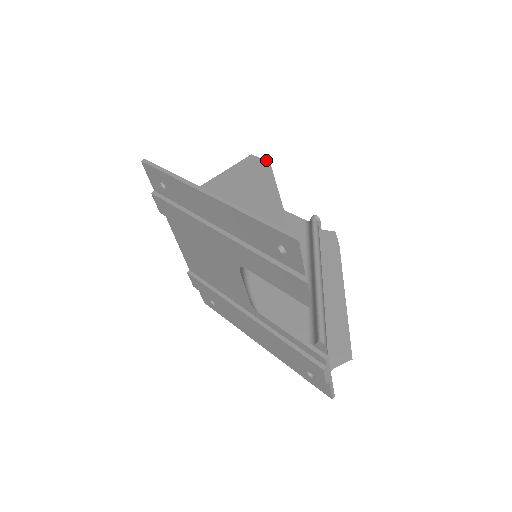
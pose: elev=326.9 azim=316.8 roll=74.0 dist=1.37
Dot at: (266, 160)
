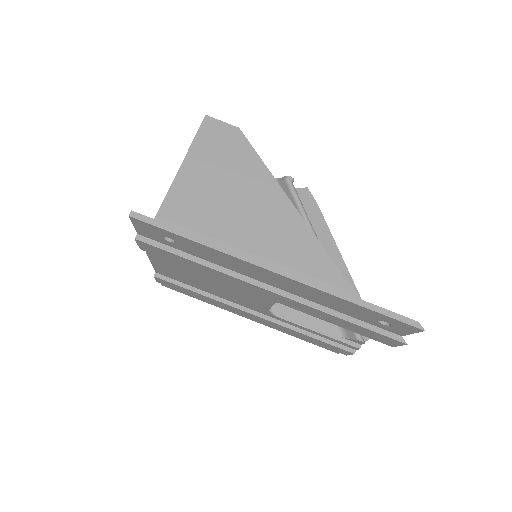
Dot at: (233, 126)
